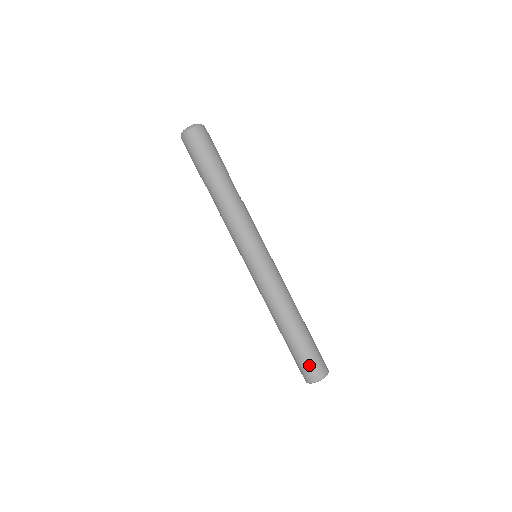
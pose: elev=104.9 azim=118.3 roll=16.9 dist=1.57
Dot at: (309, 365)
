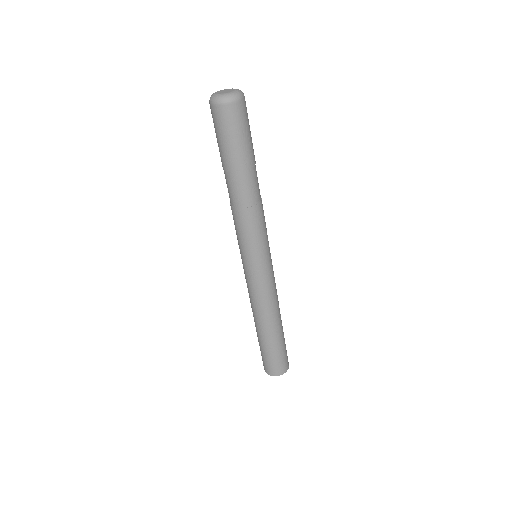
Dot at: (275, 363)
